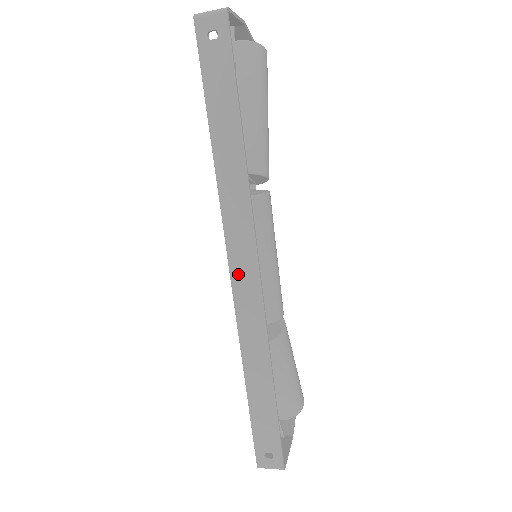
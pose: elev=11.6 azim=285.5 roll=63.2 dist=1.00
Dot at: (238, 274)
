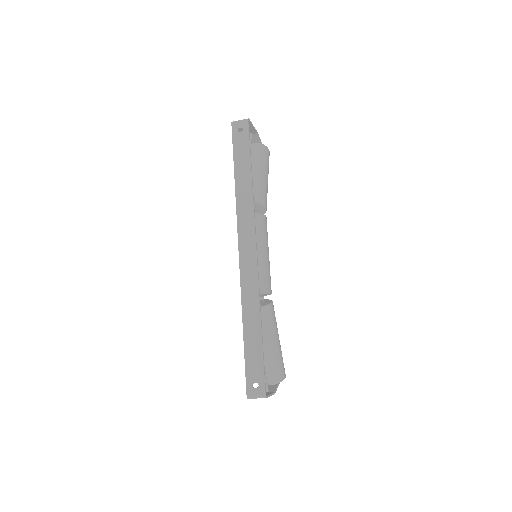
Dot at: (244, 253)
